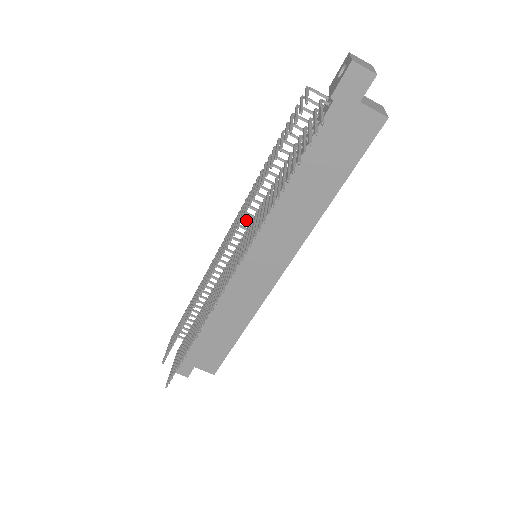
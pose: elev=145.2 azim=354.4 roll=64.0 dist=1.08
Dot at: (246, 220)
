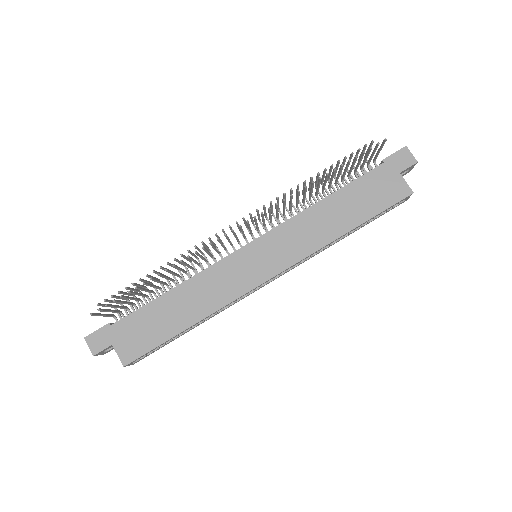
Dot at: occluded
